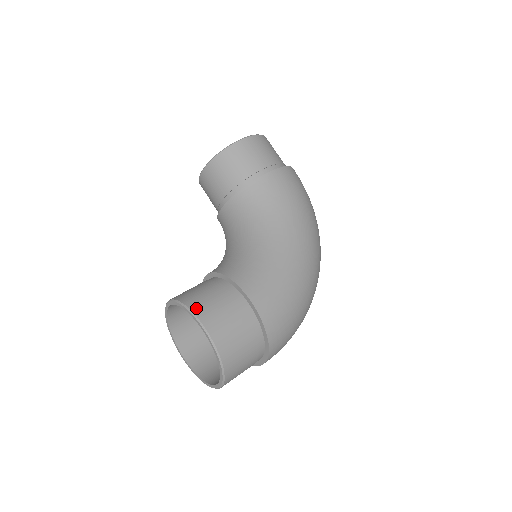
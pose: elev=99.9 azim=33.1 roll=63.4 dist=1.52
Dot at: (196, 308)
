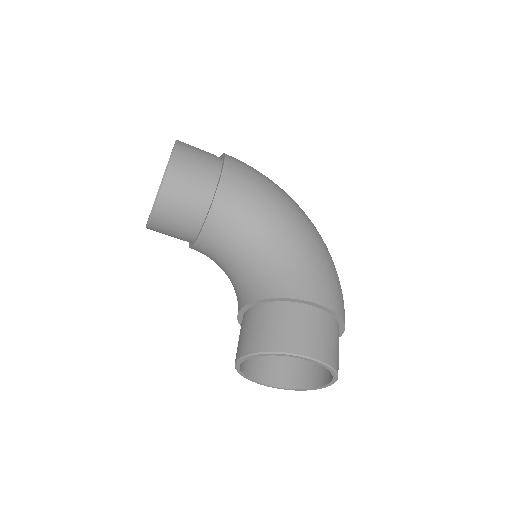
Dot at: (283, 347)
